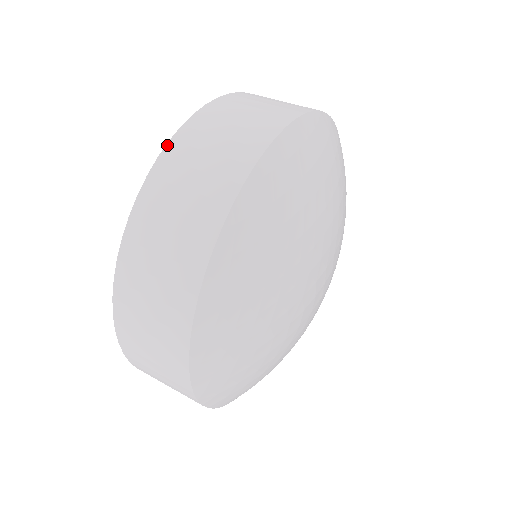
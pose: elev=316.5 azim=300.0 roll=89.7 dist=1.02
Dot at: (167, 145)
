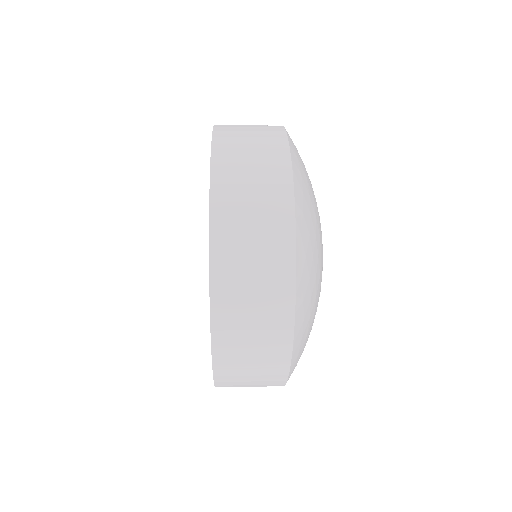
Dot at: (214, 125)
